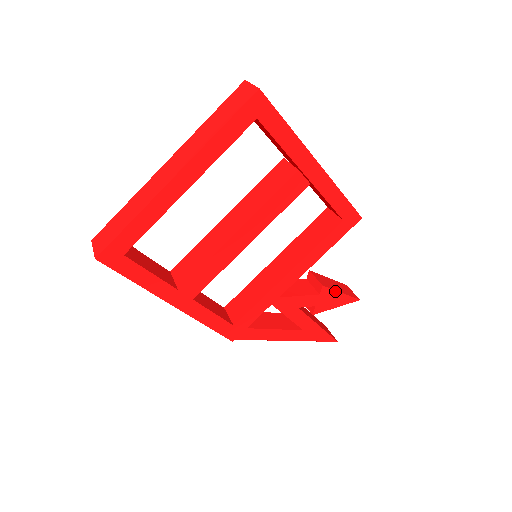
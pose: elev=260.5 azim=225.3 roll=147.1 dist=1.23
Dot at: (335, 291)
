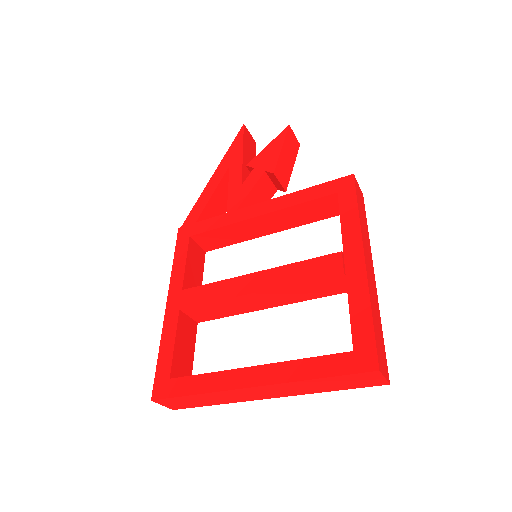
Dot at: (290, 176)
